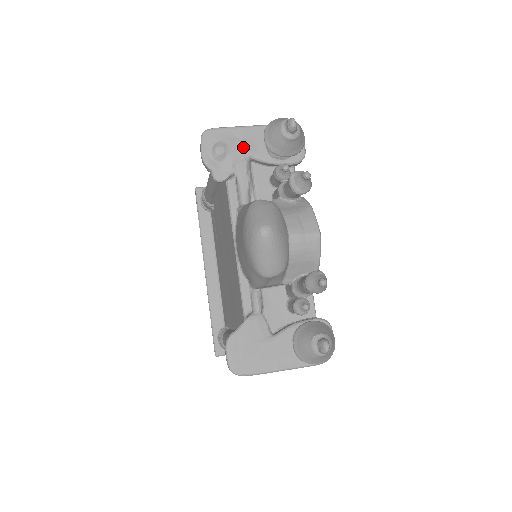
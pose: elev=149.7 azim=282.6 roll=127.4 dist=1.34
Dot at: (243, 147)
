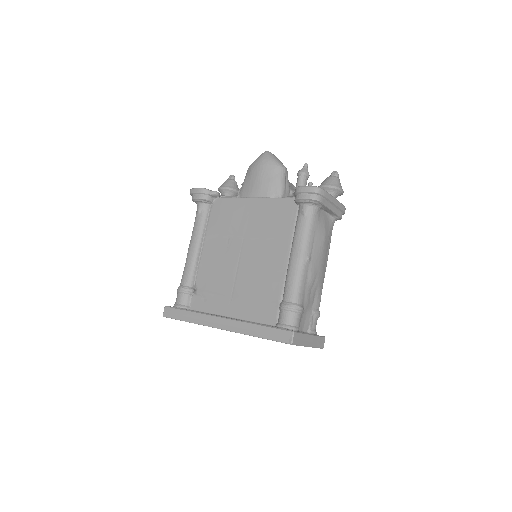
Dot at: occluded
